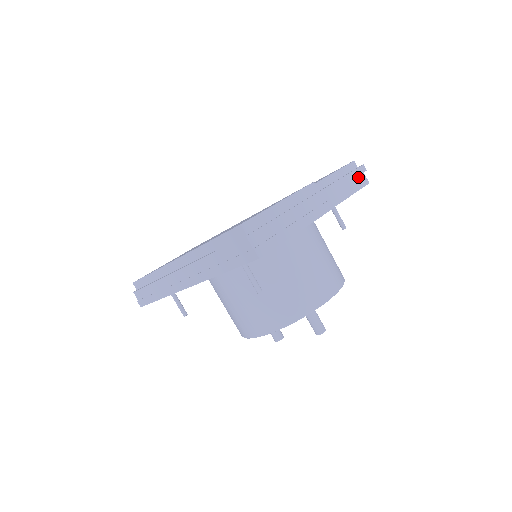
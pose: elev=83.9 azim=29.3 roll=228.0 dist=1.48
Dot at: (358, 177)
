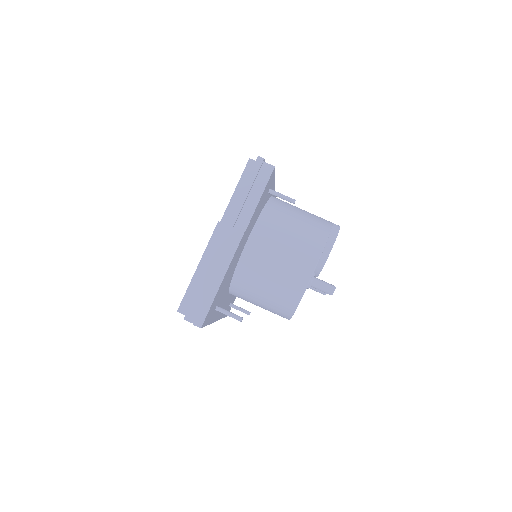
Dot at: (260, 173)
